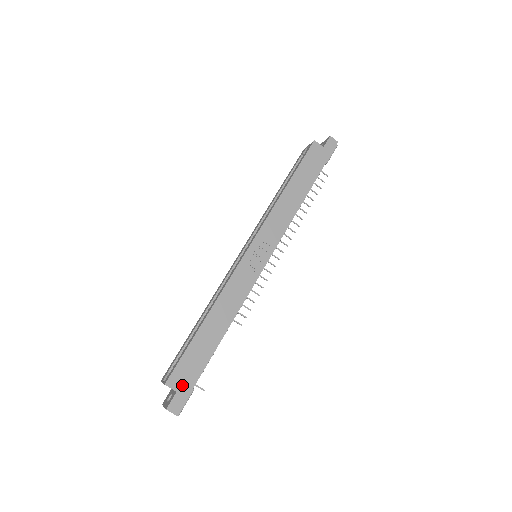
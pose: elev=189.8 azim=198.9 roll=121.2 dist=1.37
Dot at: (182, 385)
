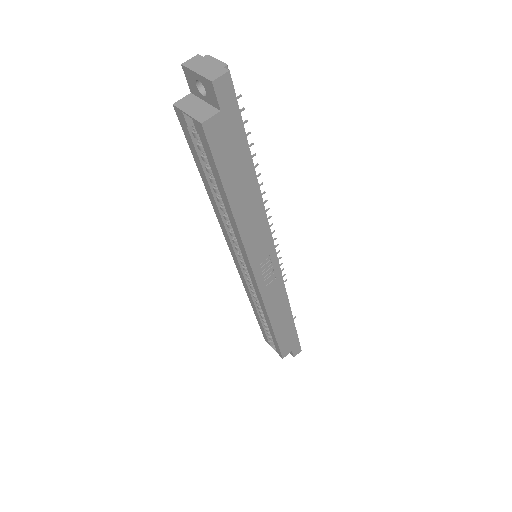
Dot at: (292, 347)
